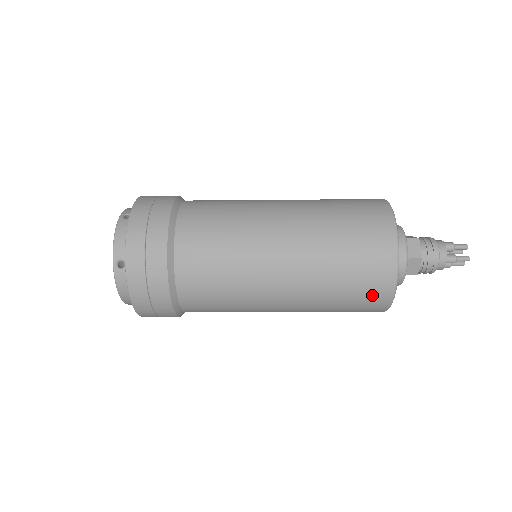
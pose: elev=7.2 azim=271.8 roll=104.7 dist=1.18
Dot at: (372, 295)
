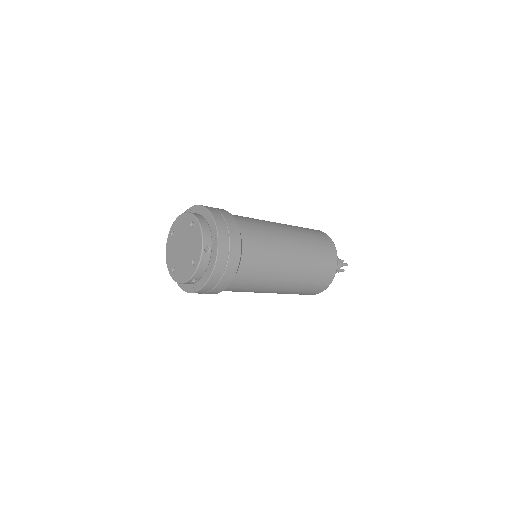
Dot at: occluded
